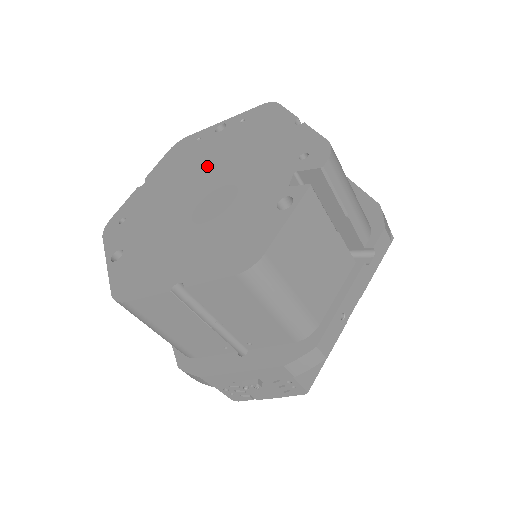
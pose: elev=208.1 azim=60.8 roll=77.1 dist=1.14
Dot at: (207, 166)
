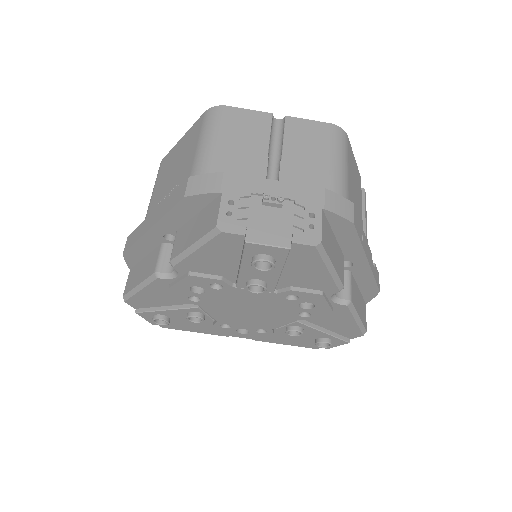
Dot at: occluded
